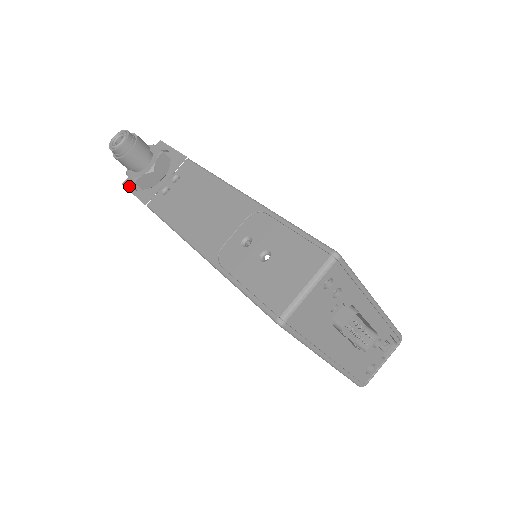
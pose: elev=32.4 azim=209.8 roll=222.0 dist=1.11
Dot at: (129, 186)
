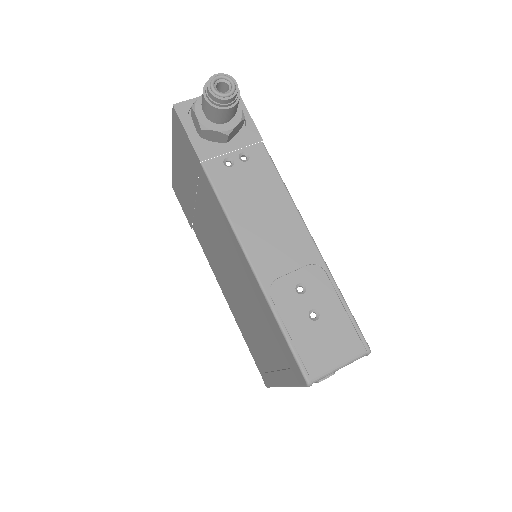
Dot at: (183, 116)
